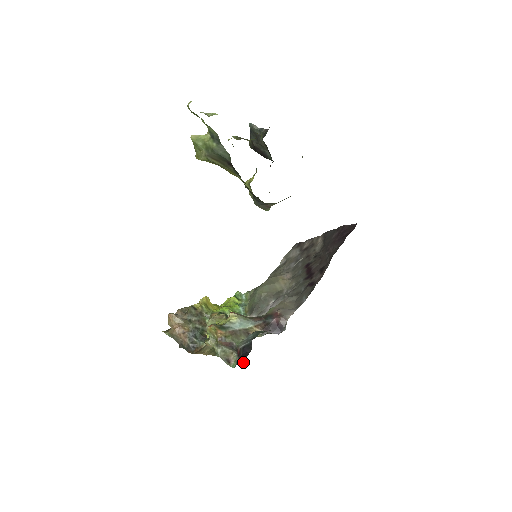
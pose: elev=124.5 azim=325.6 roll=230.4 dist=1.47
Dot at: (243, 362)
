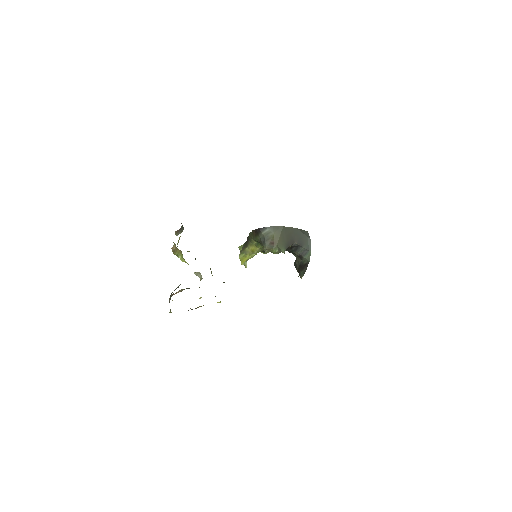
Dot at: occluded
